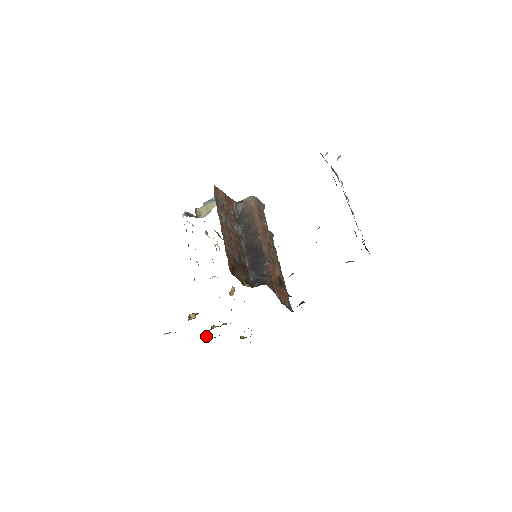
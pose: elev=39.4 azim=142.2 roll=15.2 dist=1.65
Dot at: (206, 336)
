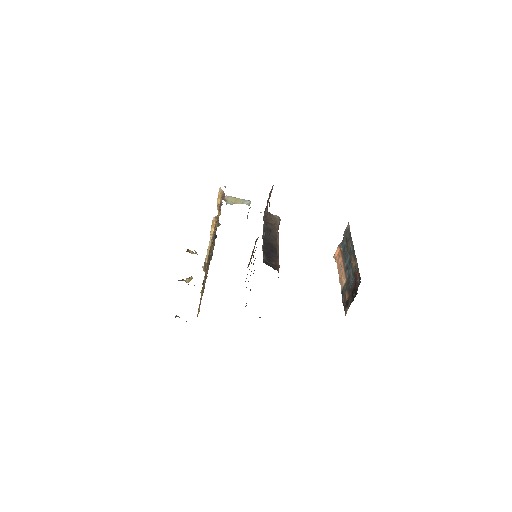
Dot at: occluded
